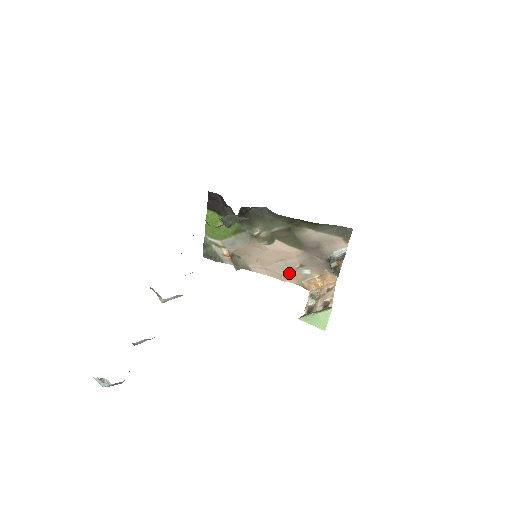
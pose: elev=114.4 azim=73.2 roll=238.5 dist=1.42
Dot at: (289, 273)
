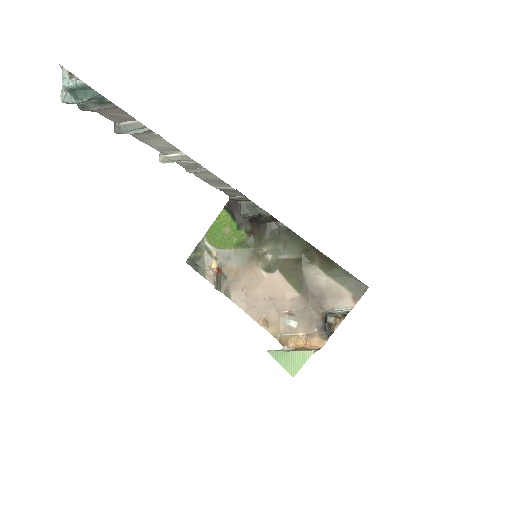
Dot at: (272, 317)
